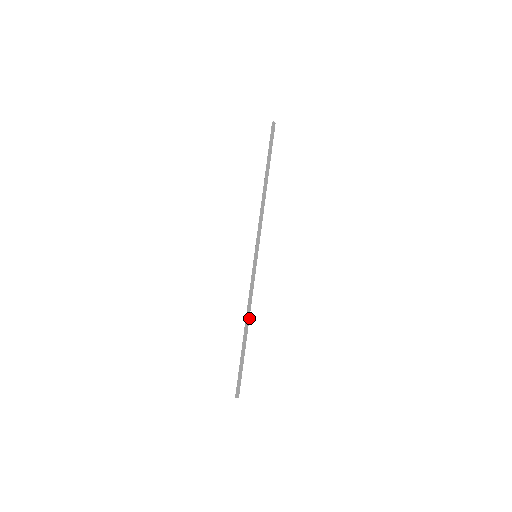
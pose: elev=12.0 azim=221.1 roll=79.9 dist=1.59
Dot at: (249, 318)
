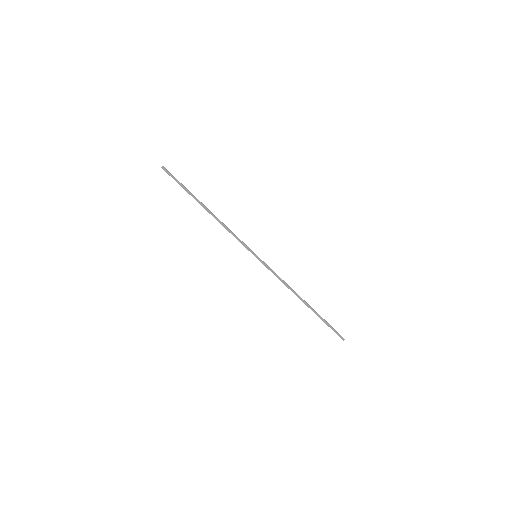
Dot at: (296, 293)
